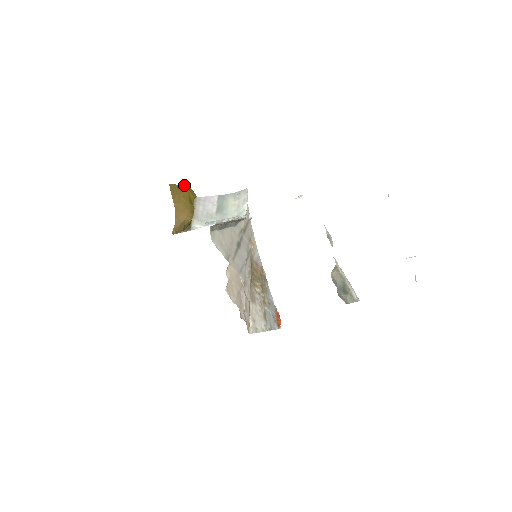
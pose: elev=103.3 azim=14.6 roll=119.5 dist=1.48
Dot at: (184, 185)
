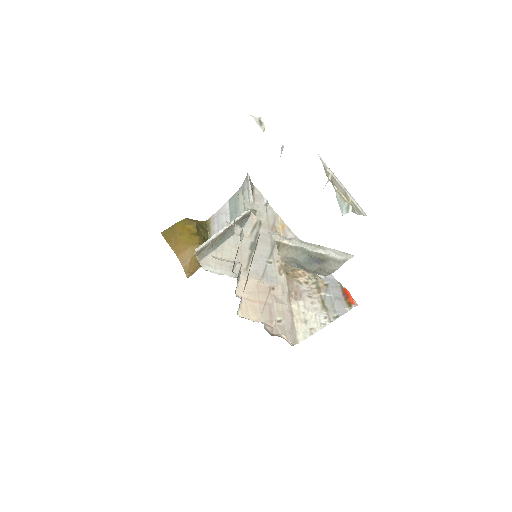
Dot at: (177, 222)
